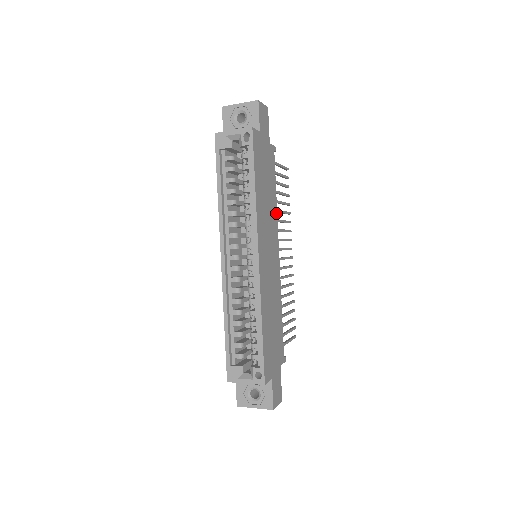
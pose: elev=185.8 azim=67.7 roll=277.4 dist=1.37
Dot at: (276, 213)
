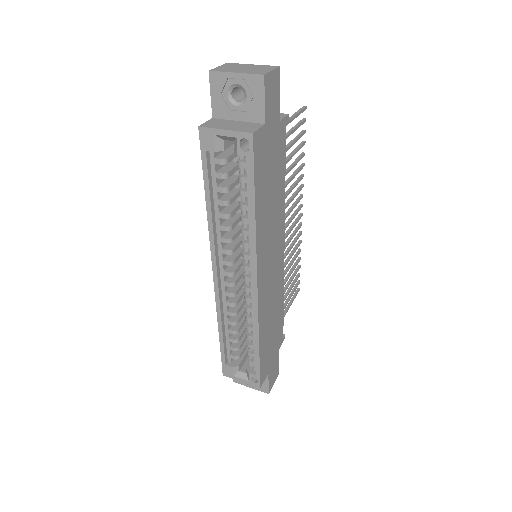
Dot at: (283, 204)
